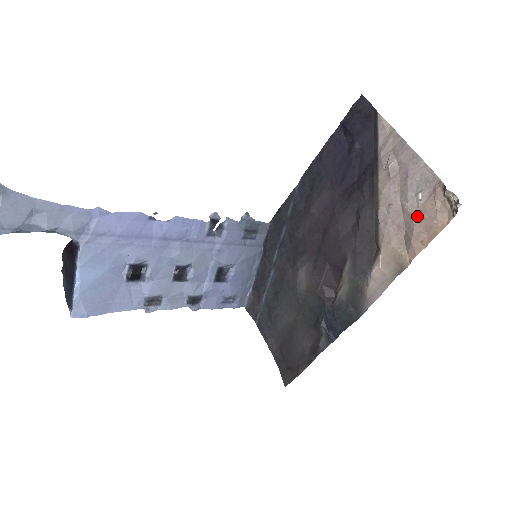
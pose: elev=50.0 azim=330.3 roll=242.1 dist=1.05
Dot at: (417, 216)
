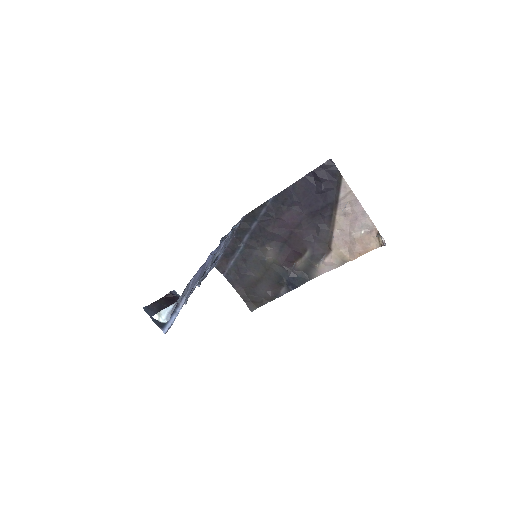
Dot at: (359, 241)
